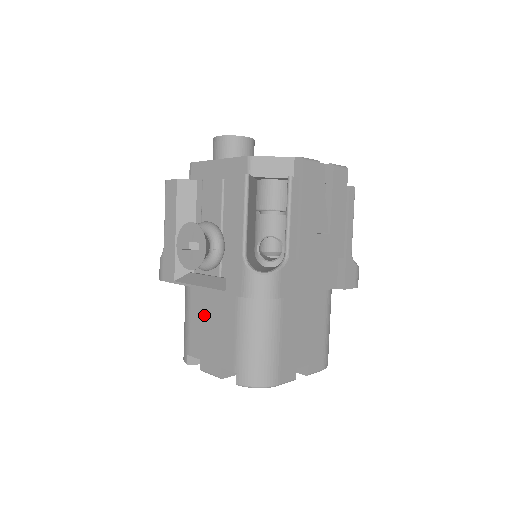
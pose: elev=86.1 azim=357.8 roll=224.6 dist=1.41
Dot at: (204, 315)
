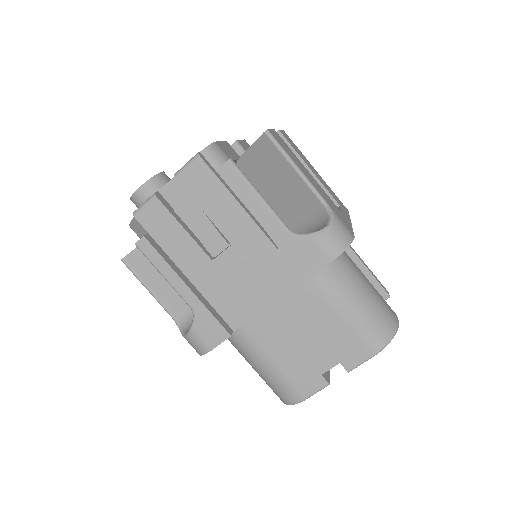
Dot at: occluded
